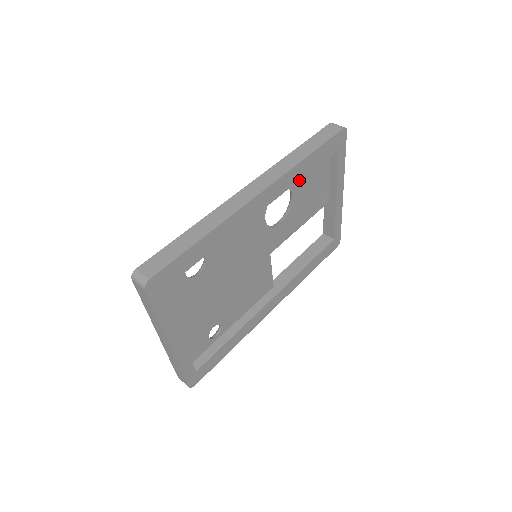
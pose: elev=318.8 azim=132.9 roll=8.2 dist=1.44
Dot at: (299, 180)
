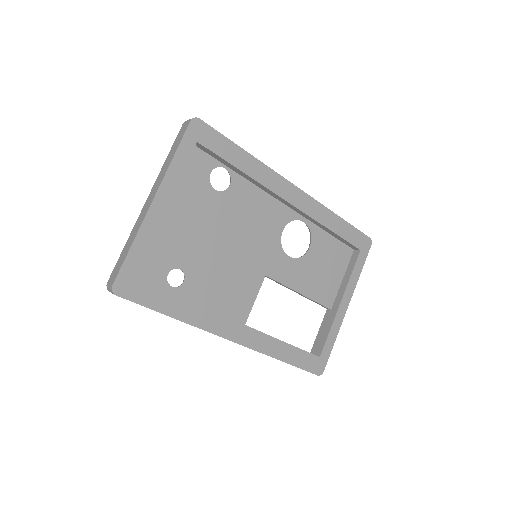
Dot at: (321, 241)
